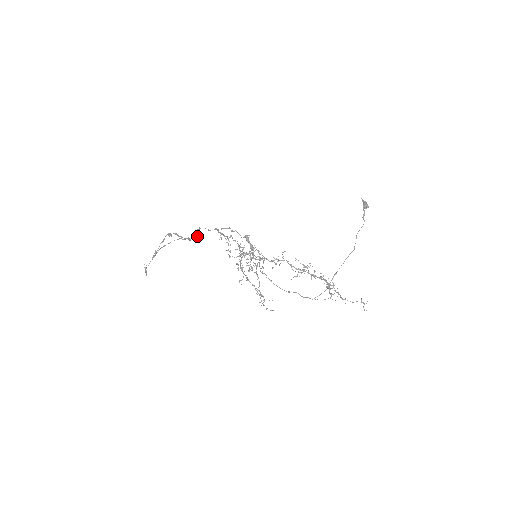
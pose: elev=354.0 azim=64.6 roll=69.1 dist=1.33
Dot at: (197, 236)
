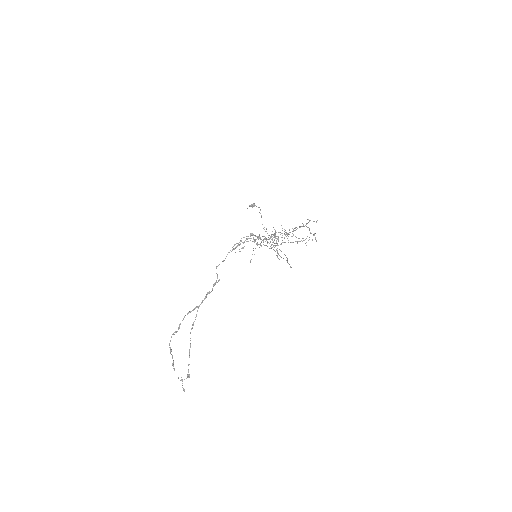
Dot at: (217, 277)
